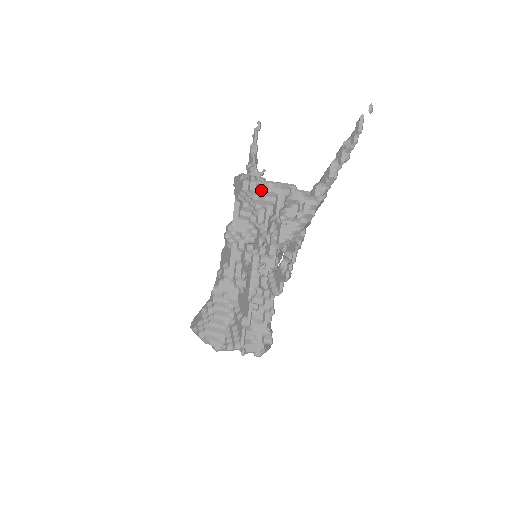
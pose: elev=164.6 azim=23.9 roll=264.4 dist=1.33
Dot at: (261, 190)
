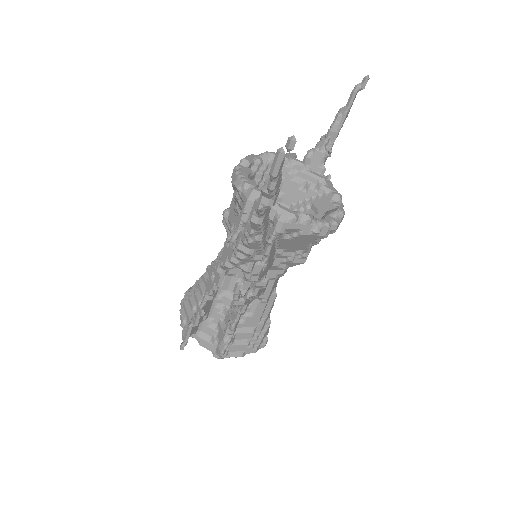
Dot at: (236, 189)
